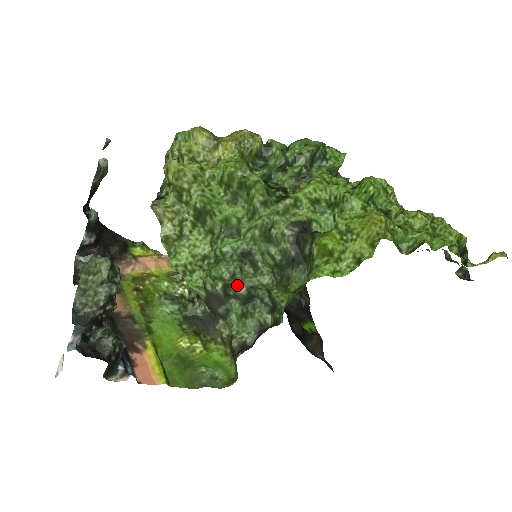
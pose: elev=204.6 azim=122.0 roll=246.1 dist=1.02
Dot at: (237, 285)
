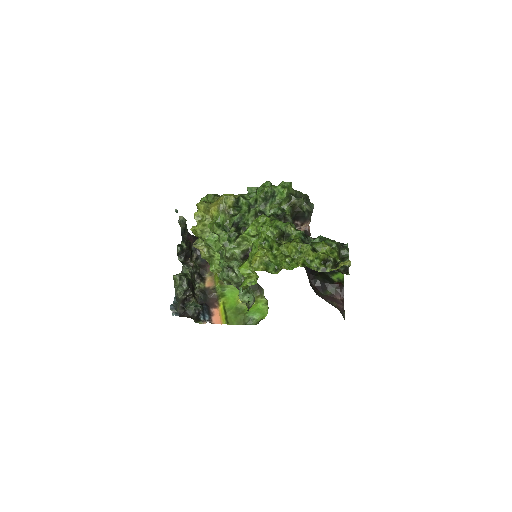
Dot at: (231, 282)
